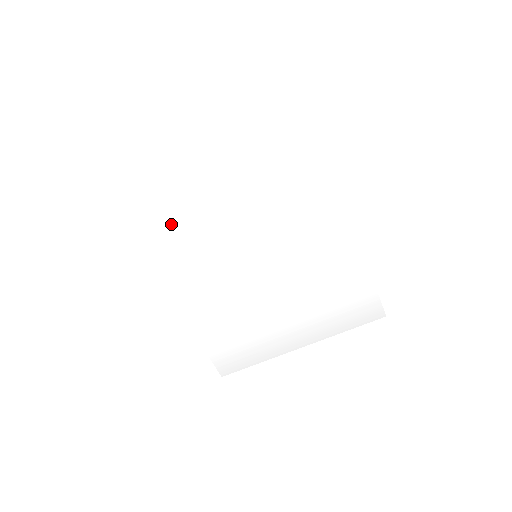
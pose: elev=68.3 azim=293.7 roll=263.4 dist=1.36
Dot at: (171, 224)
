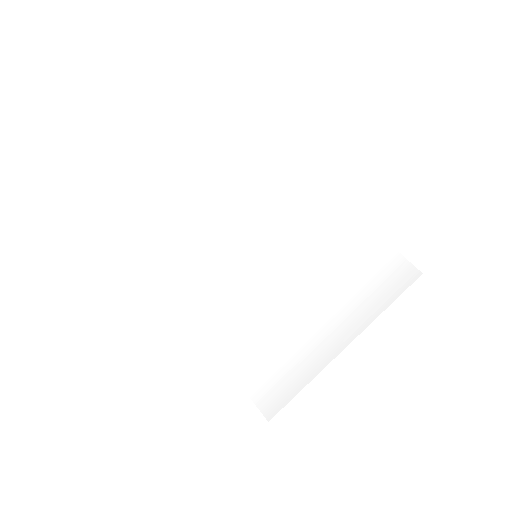
Dot at: (183, 255)
